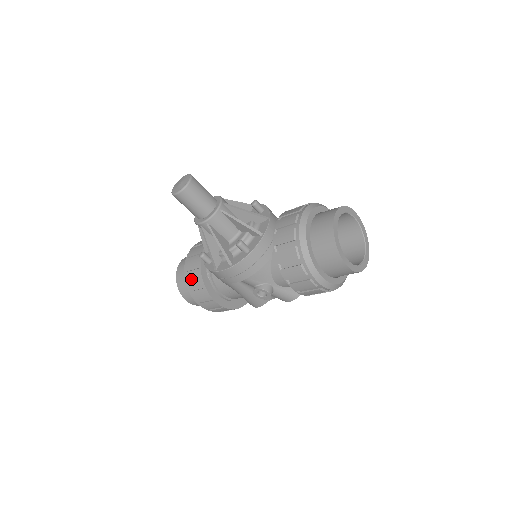
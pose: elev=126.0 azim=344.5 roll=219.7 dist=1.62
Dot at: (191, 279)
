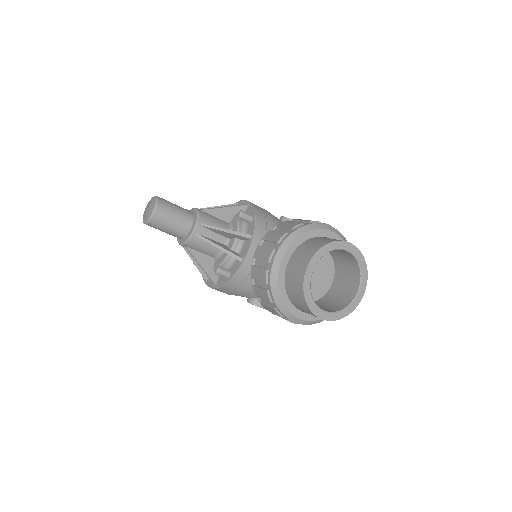
Dot at: occluded
